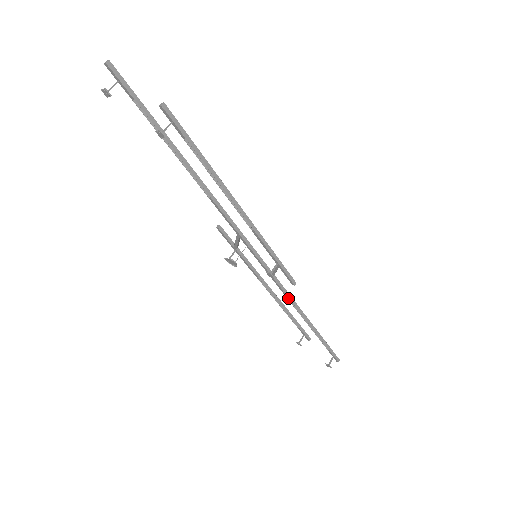
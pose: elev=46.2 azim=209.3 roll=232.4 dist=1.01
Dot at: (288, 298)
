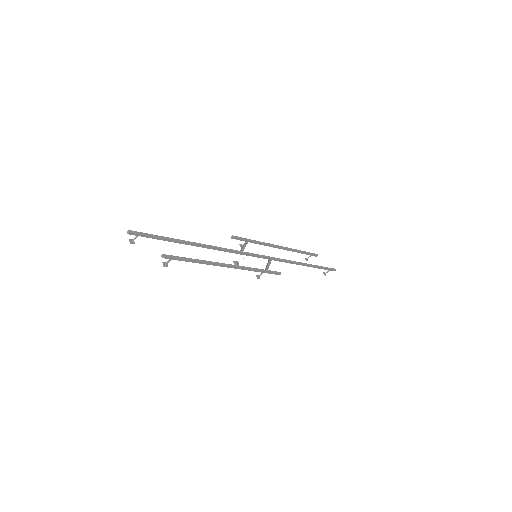
Dot at: (286, 262)
